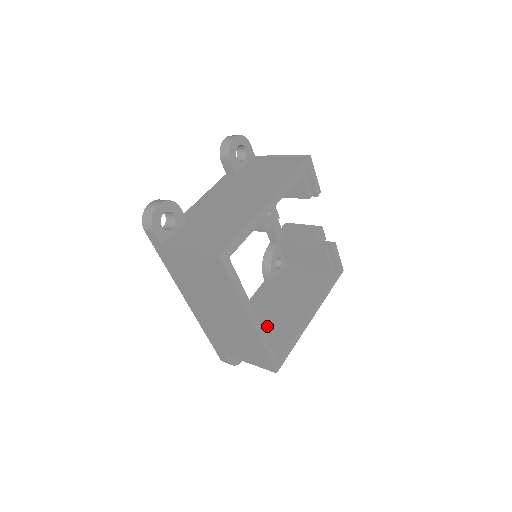
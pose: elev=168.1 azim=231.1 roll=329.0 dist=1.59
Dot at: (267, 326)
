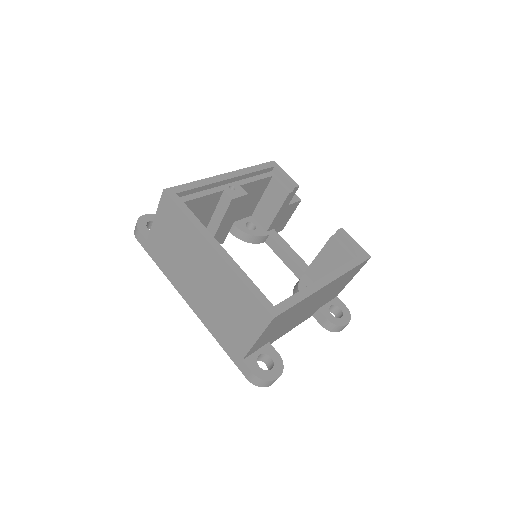
Dot at: occluded
